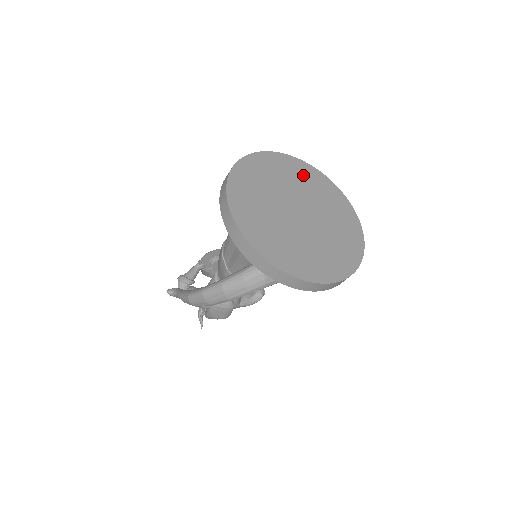
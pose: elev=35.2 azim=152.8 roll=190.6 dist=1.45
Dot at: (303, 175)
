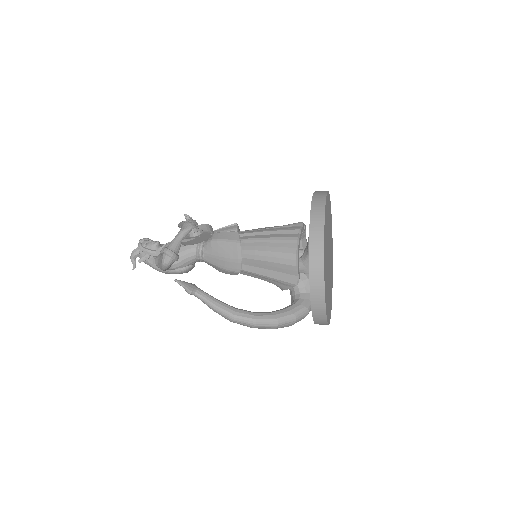
Dot at: (329, 212)
